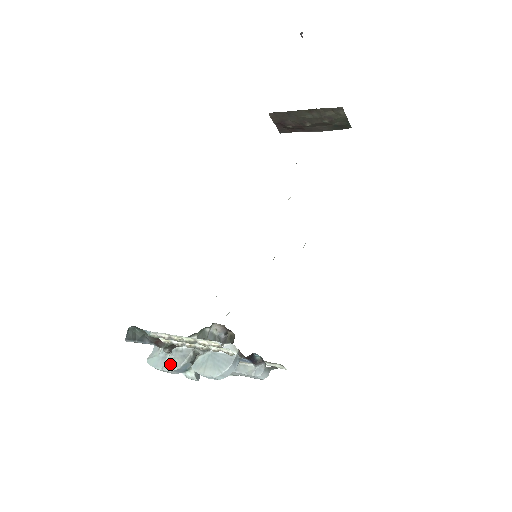
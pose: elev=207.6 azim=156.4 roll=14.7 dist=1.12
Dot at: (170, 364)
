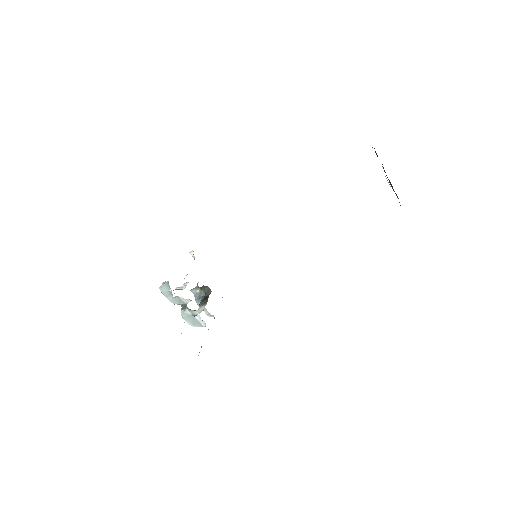
Dot at: (171, 299)
